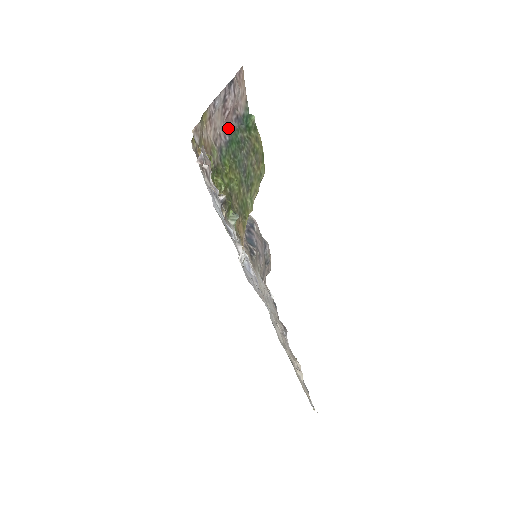
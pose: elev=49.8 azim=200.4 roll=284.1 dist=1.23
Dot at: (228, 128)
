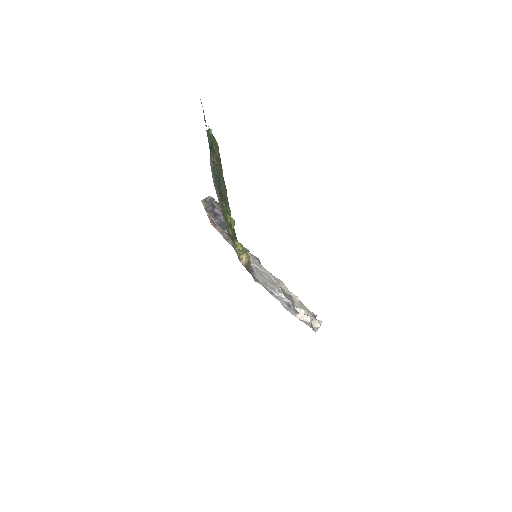
Dot at: (214, 180)
